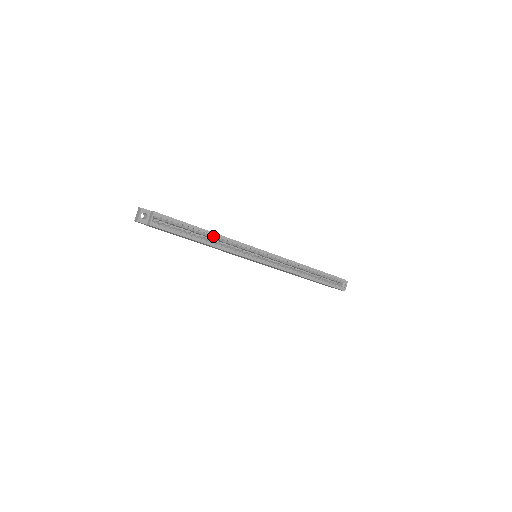
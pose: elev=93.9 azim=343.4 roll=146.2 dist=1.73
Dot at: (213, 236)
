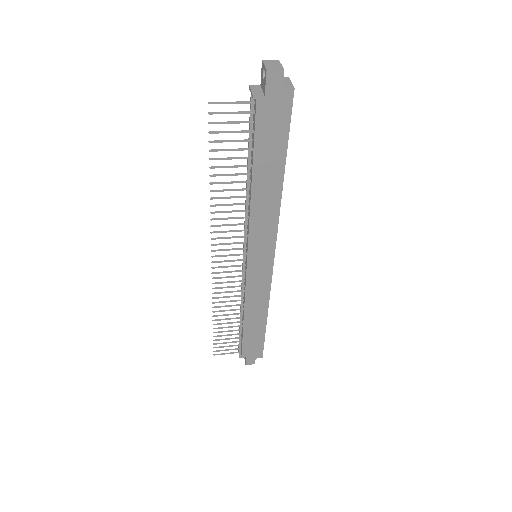
Dot at: occluded
